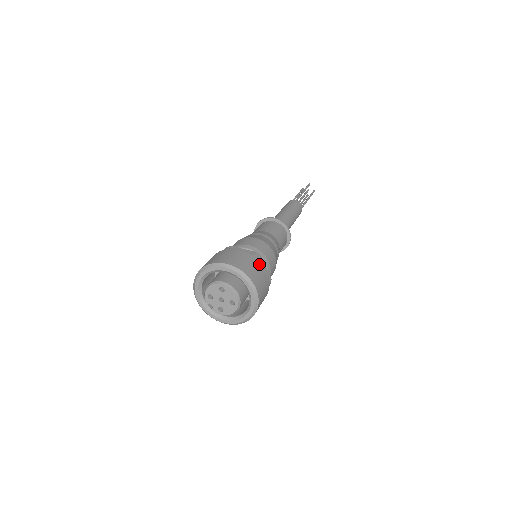
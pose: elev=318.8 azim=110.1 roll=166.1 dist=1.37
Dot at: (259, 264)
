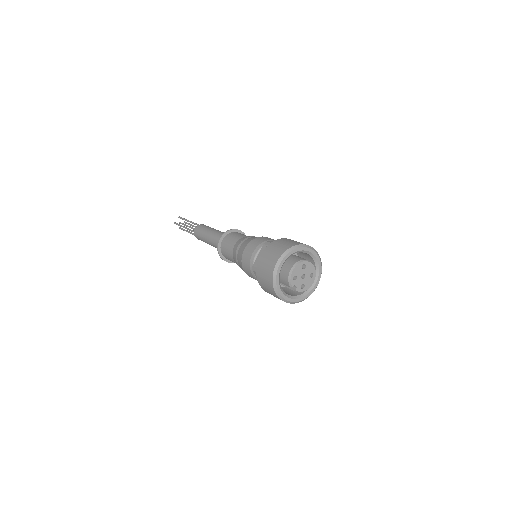
Dot at: occluded
